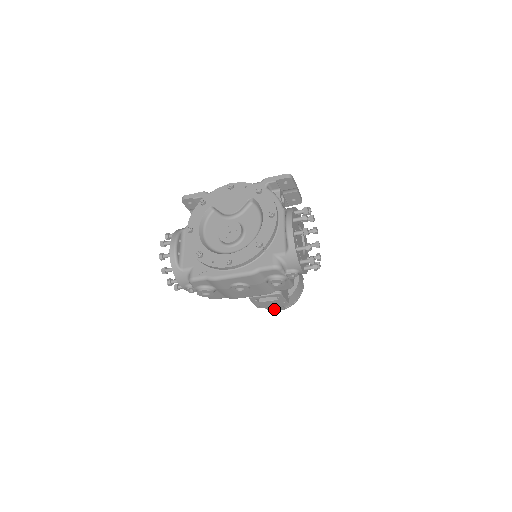
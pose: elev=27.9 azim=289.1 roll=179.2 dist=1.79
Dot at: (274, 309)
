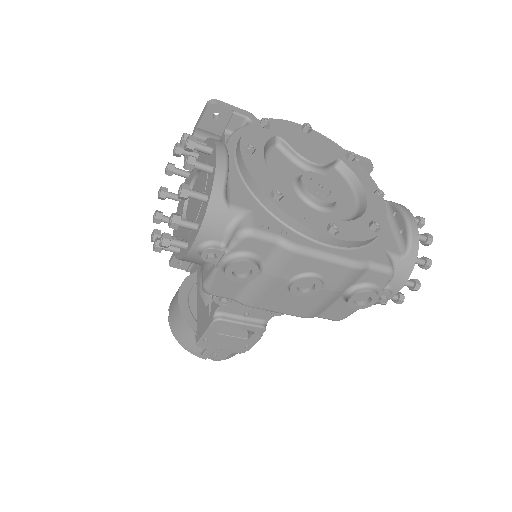
Dot at: (215, 354)
